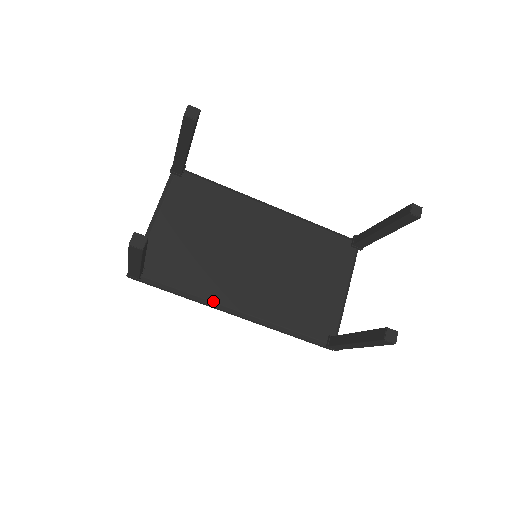
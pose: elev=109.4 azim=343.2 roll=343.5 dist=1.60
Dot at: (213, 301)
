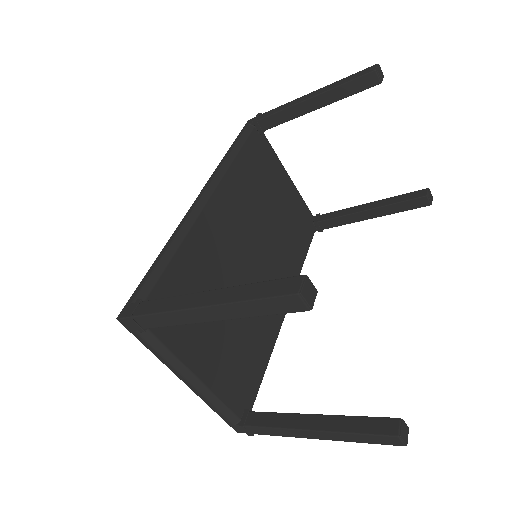
Dot at: (279, 331)
